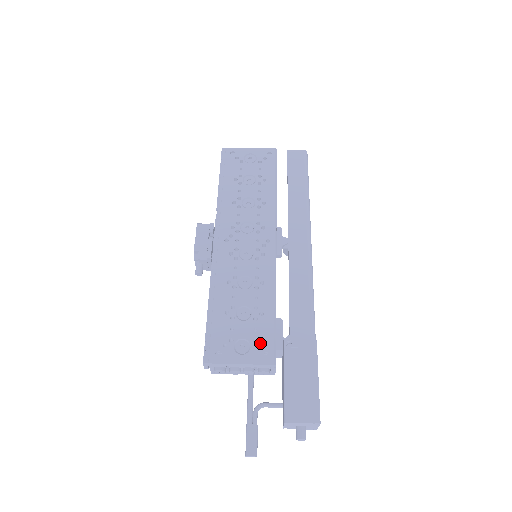
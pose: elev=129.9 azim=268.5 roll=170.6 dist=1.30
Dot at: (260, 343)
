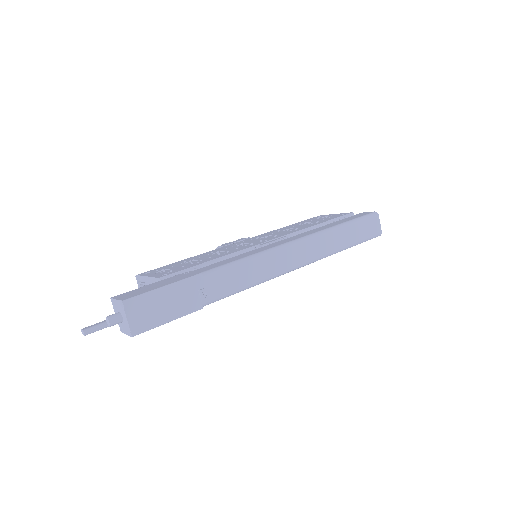
Dot at: (172, 271)
